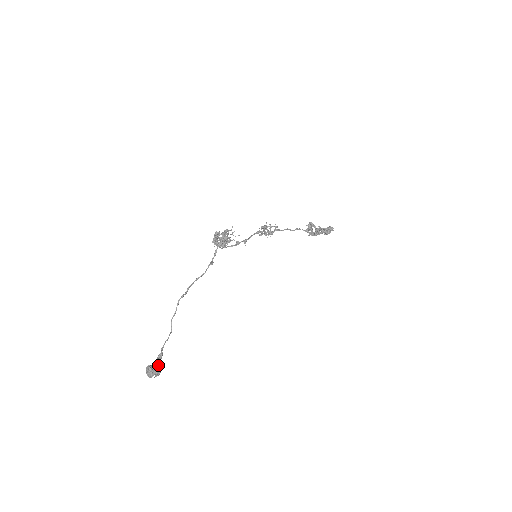
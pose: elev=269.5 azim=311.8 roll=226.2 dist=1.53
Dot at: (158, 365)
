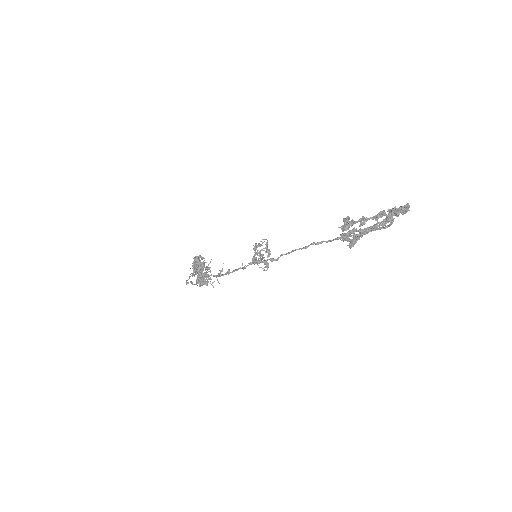
Dot at: occluded
